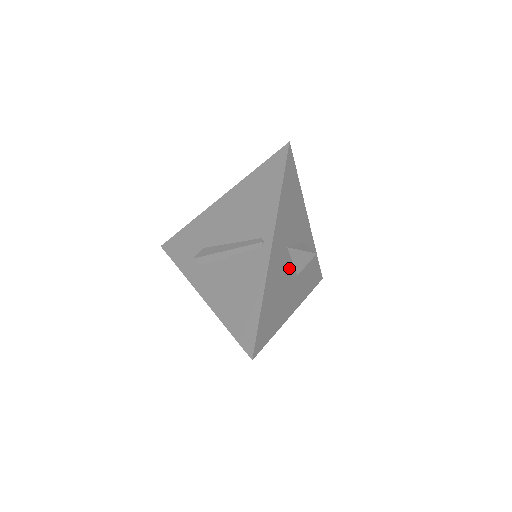
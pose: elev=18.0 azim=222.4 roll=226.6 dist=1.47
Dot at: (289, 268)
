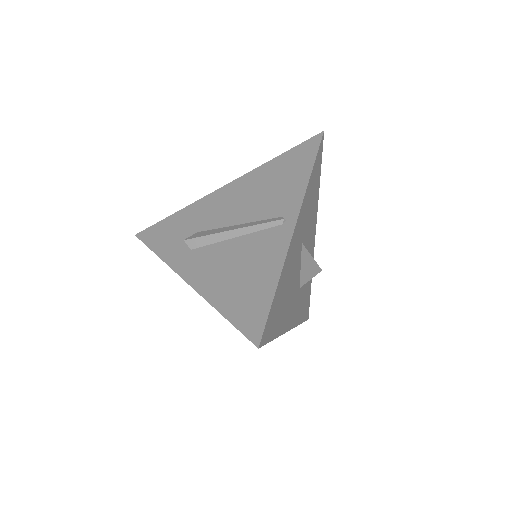
Dot at: (298, 270)
